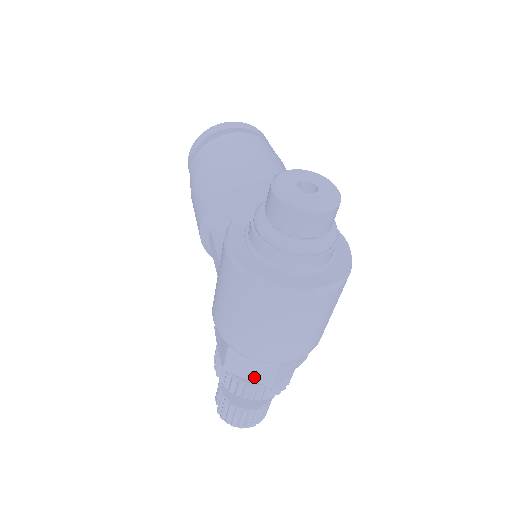
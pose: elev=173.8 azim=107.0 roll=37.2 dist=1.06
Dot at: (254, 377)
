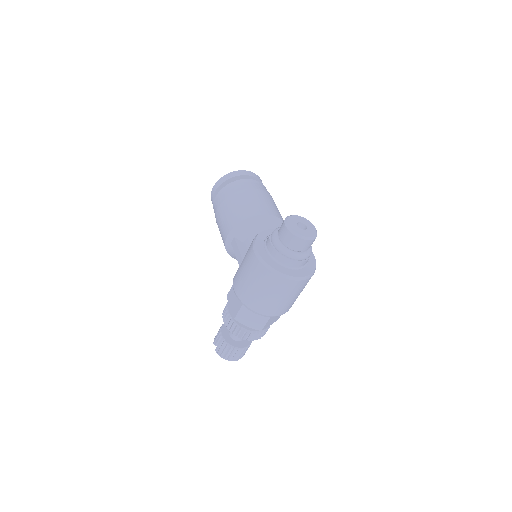
Dot at: (252, 325)
